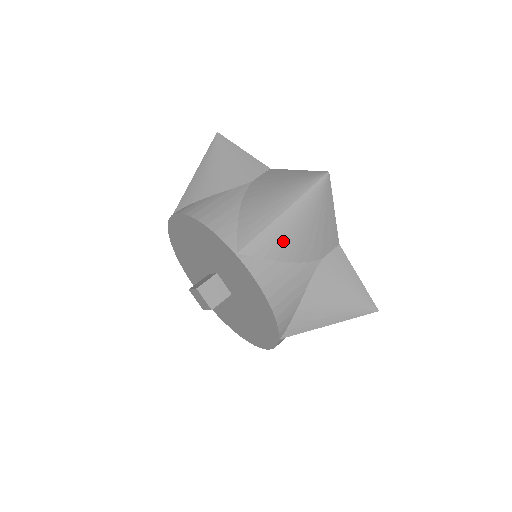
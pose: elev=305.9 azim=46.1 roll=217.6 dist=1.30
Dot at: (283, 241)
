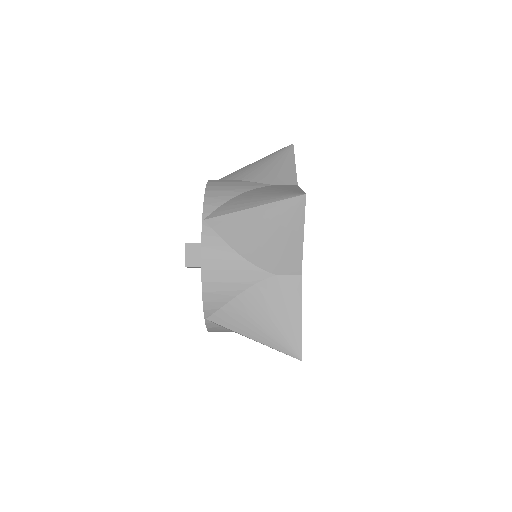
Dot at: (242, 232)
